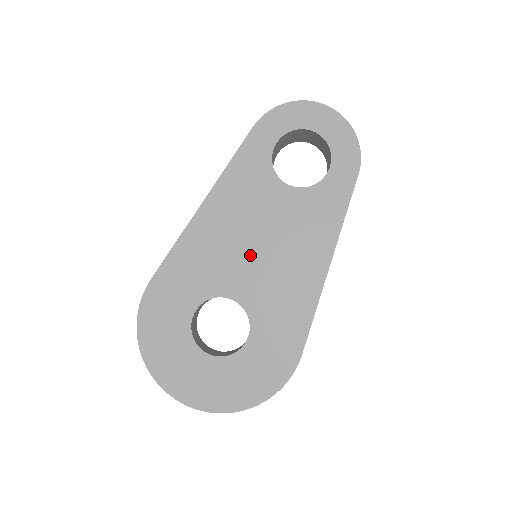
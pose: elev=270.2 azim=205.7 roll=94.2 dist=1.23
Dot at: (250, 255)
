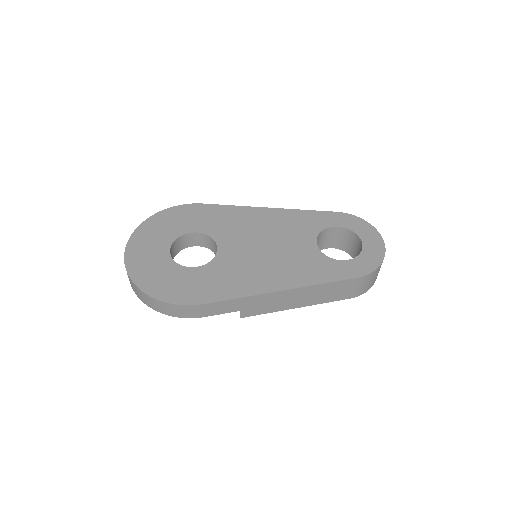
Dot at: (255, 244)
